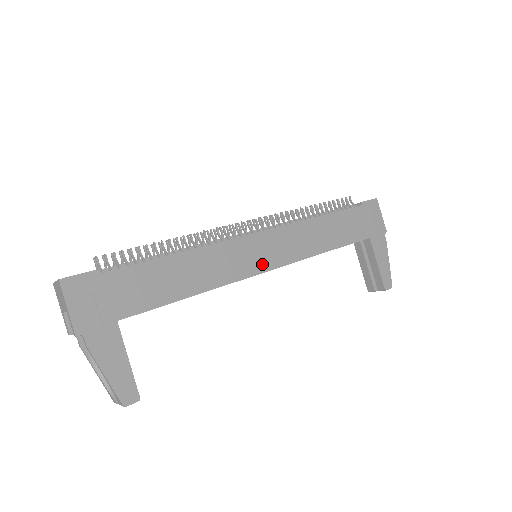
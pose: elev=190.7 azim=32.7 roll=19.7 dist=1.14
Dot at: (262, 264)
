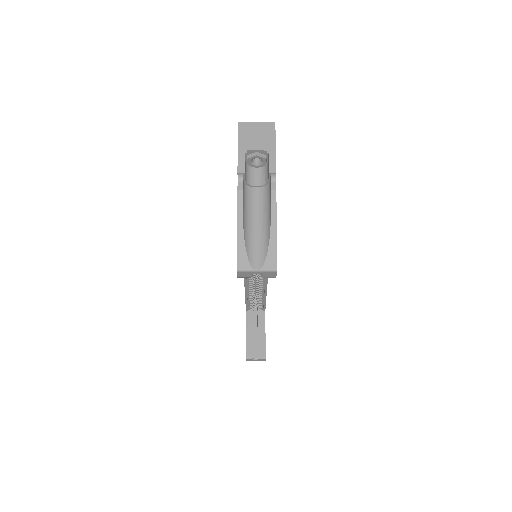
Dot at: occluded
